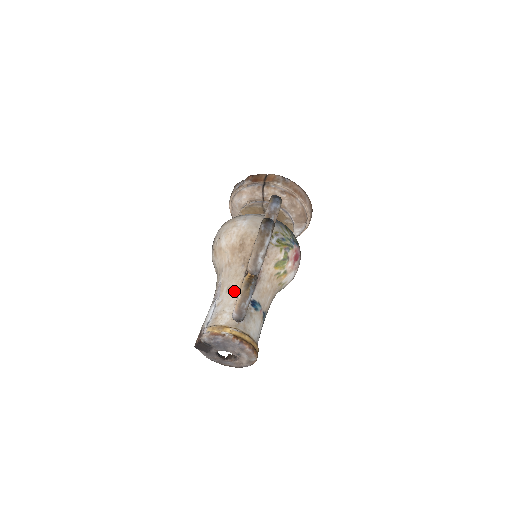
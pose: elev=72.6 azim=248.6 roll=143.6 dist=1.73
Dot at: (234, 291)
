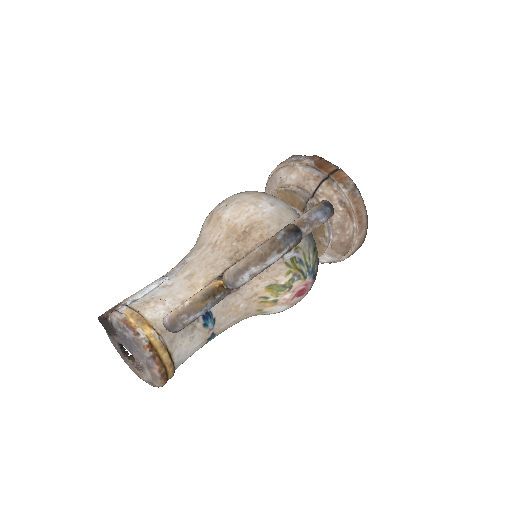
Dot at: (195, 284)
